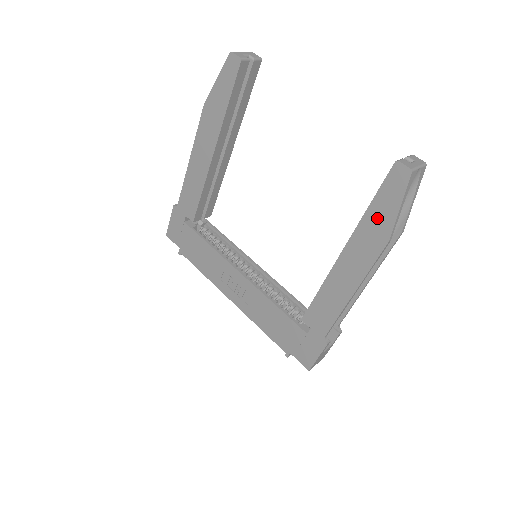
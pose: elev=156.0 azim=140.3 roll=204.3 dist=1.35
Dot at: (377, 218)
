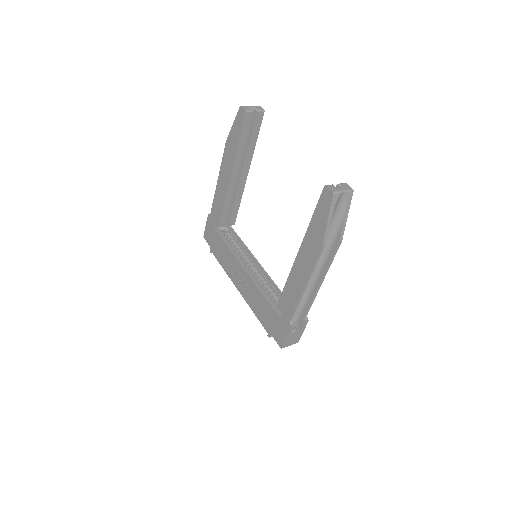
Dot at: (316, 227)
